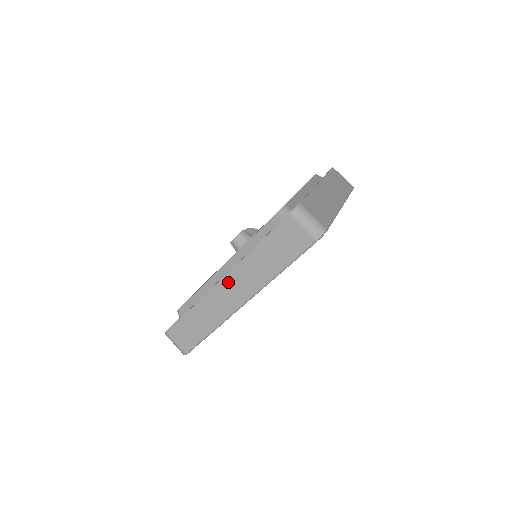
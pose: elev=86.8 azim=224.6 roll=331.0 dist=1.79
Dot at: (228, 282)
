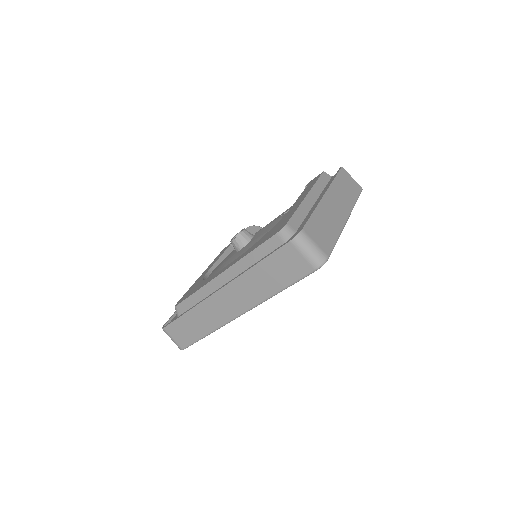
Dot at: (225, 294)
